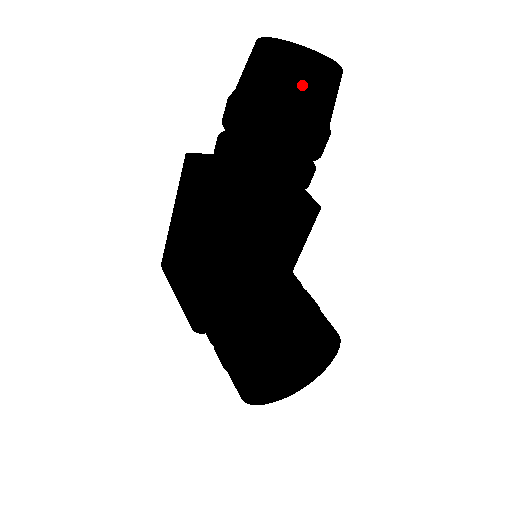
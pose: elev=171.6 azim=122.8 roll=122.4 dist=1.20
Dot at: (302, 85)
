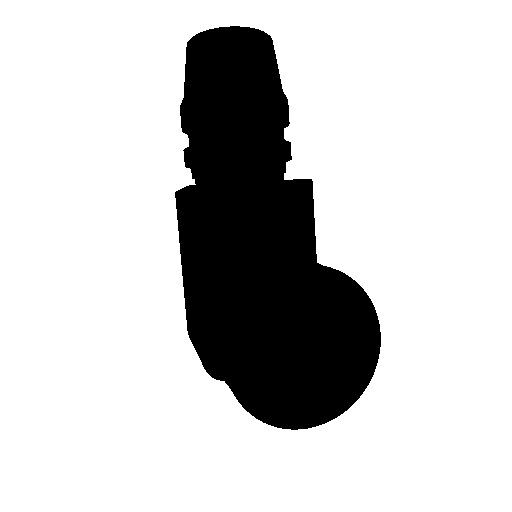
Dot at: (221, 45)
